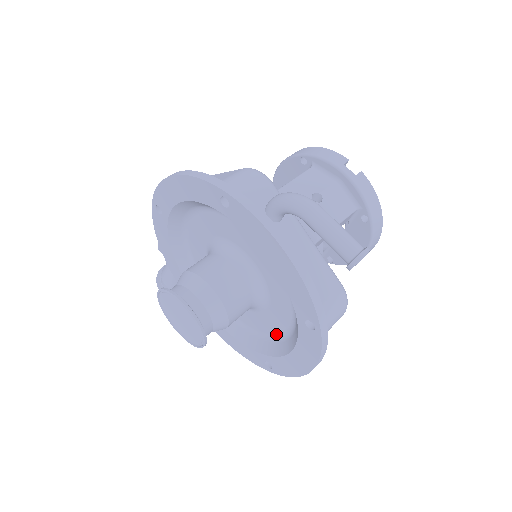
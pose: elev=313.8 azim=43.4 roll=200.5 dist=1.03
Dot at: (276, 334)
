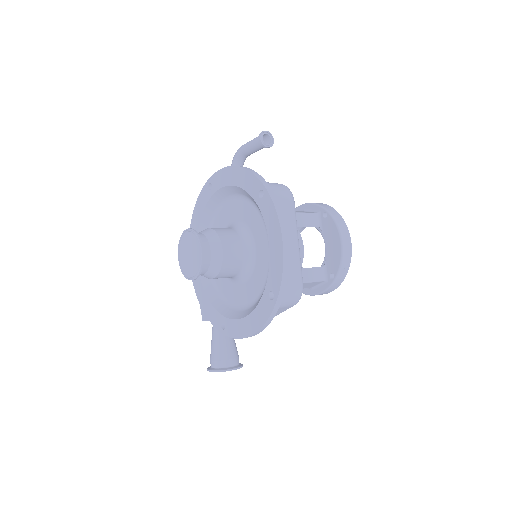
Dot at: (268, 265)
